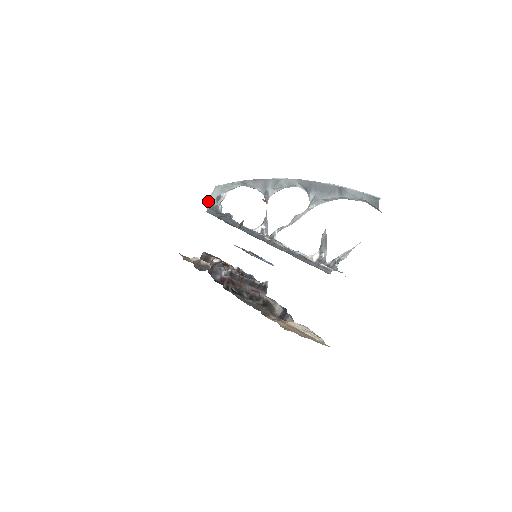
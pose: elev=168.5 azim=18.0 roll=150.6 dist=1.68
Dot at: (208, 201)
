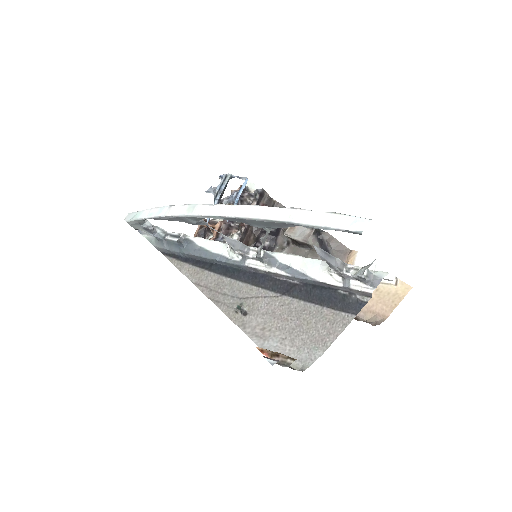
Dot at: (138, 229)
